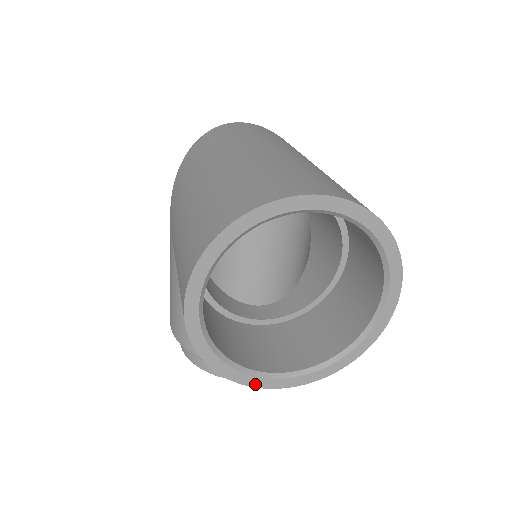
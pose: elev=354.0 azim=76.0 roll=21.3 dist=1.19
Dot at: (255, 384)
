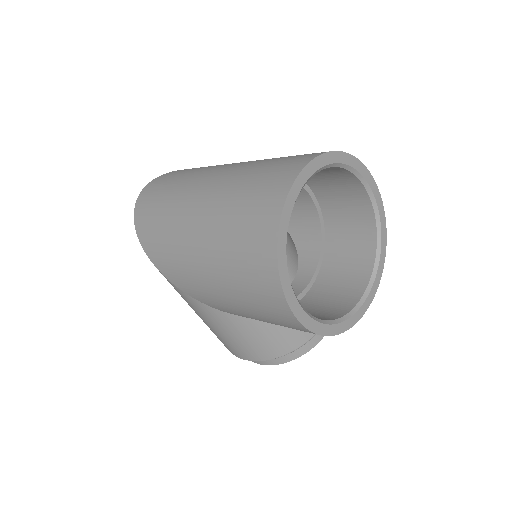
Dot at: (357, 319)
